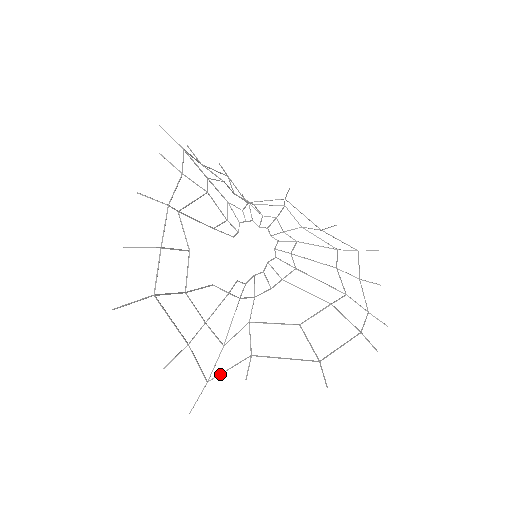
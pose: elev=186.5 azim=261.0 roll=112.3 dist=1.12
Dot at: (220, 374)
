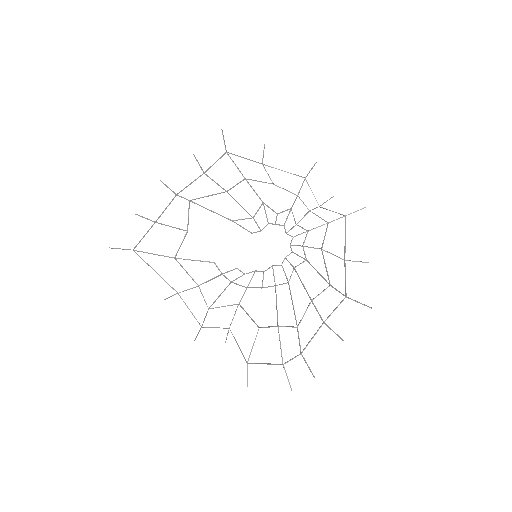
Dot at: (209, 327)
